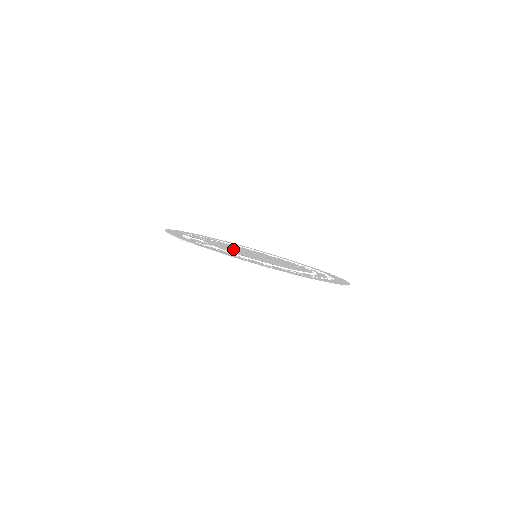
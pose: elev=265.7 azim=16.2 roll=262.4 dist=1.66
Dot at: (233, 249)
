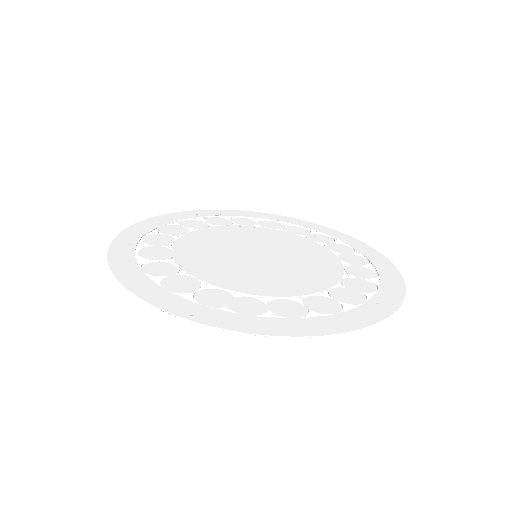
Dot at: (224, 261)
